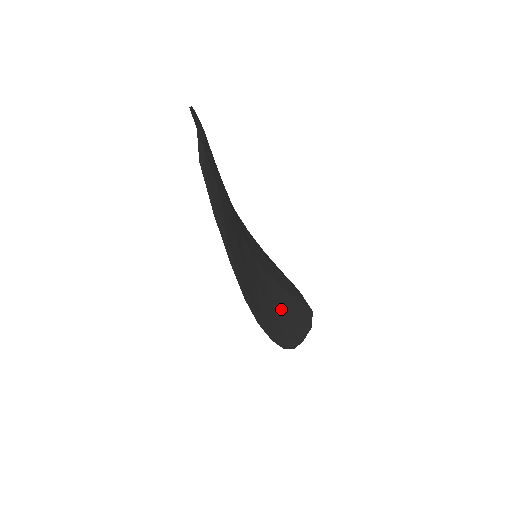
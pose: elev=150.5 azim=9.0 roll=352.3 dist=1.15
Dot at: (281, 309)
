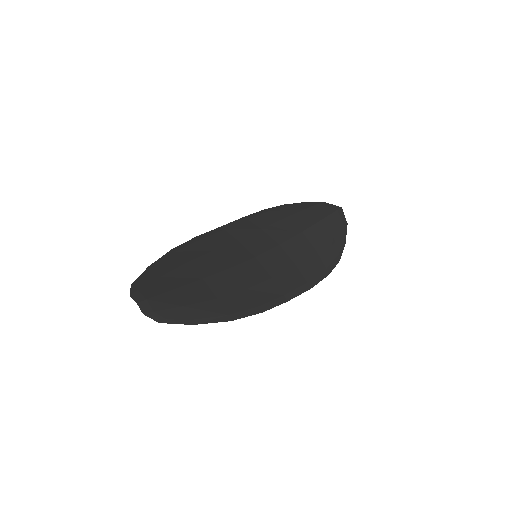
Dot at: (306, 254)
